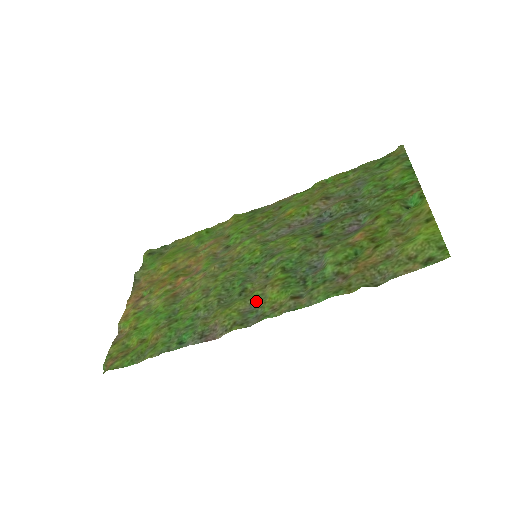
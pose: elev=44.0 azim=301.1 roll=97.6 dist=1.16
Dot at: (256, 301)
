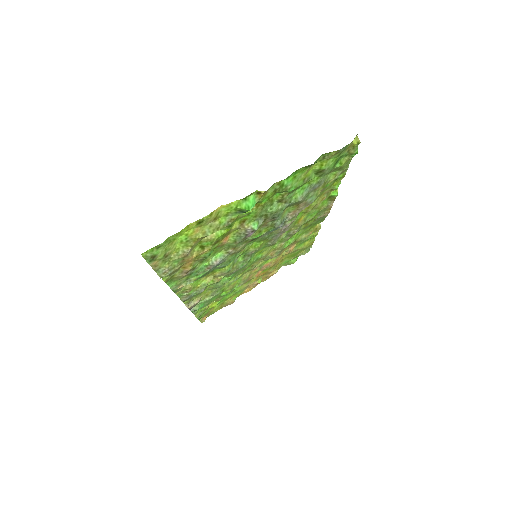
Dot at: occluded
